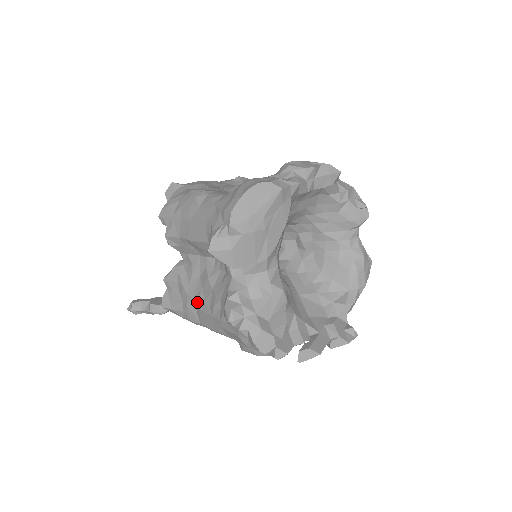
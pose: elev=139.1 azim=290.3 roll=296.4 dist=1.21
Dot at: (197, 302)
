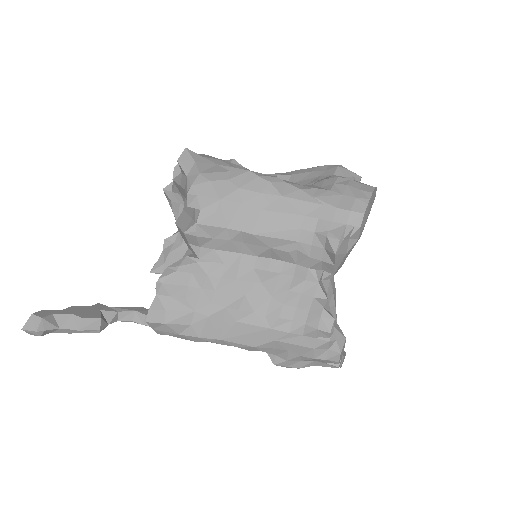
Dot at: (238, 312)
